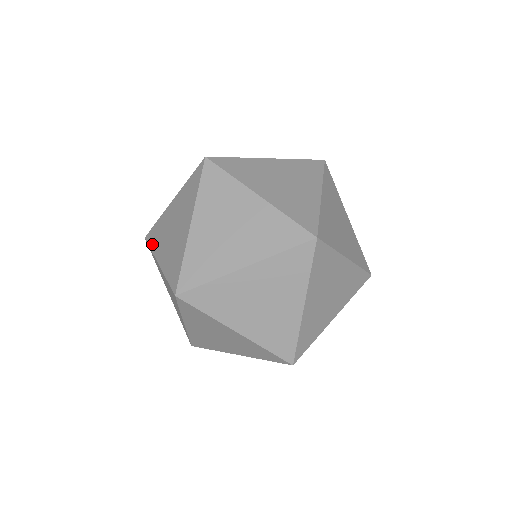
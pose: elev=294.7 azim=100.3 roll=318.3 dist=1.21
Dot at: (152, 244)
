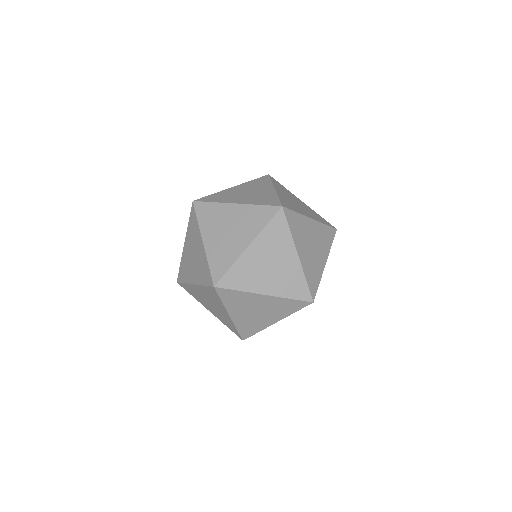
Dot at: (201, 218)
